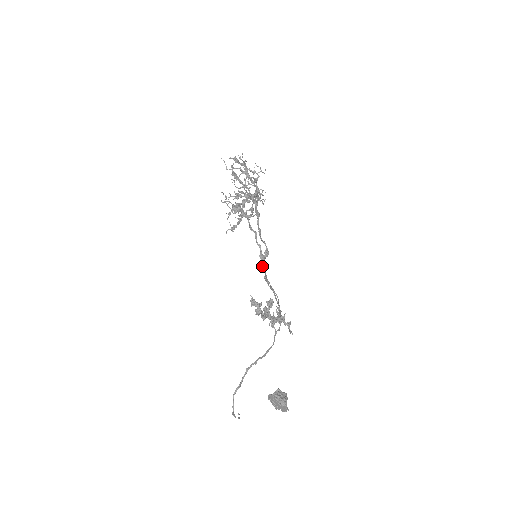
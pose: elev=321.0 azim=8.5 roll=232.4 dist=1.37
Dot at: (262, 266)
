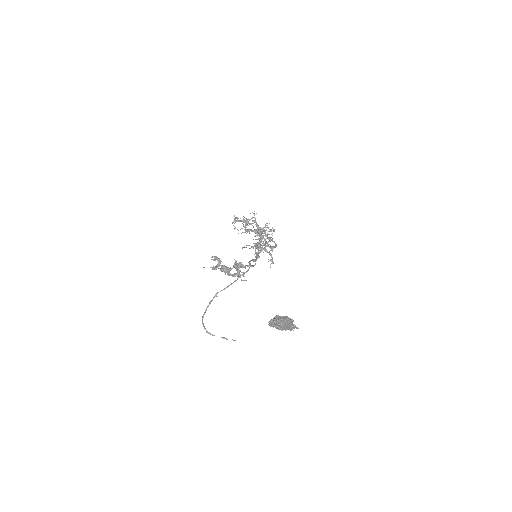
Dot at: (255, 257)
